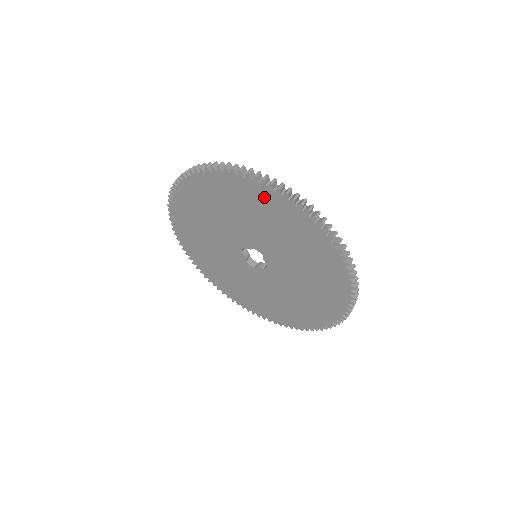
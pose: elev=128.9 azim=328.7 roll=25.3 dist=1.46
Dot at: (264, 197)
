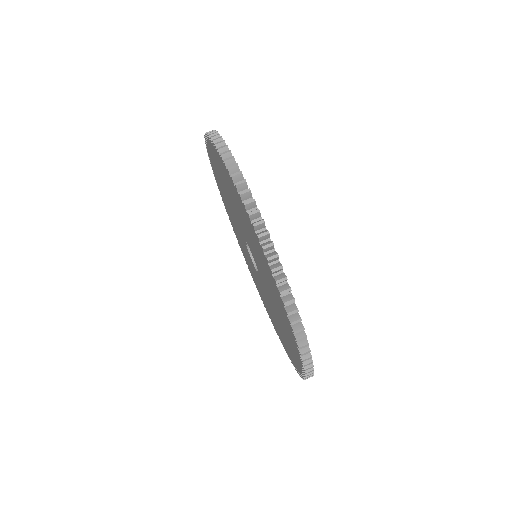
Dot at: (218, 160)
